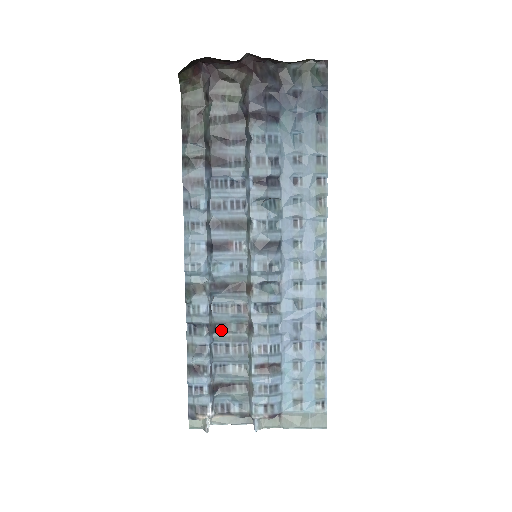
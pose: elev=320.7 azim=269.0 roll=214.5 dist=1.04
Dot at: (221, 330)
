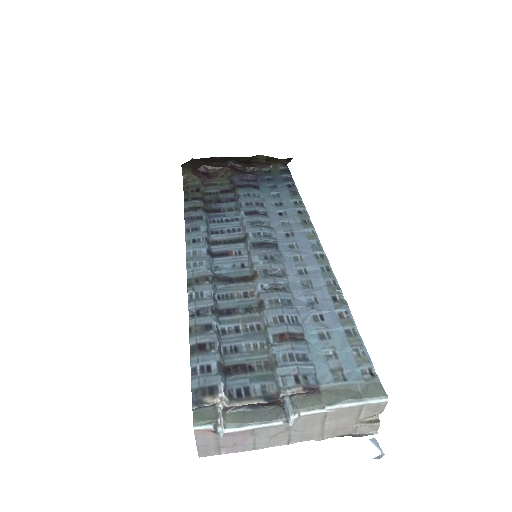
Dot at: (228, 314)
